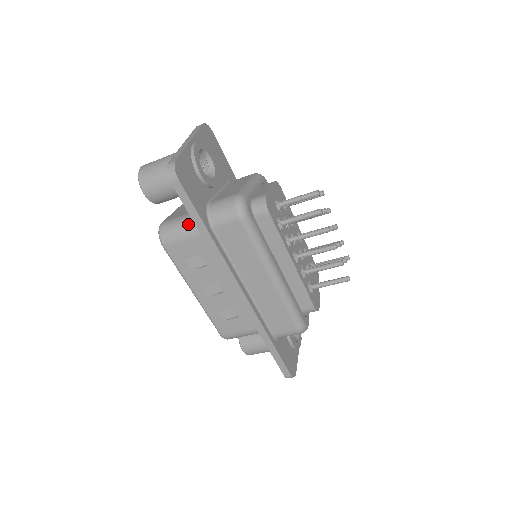
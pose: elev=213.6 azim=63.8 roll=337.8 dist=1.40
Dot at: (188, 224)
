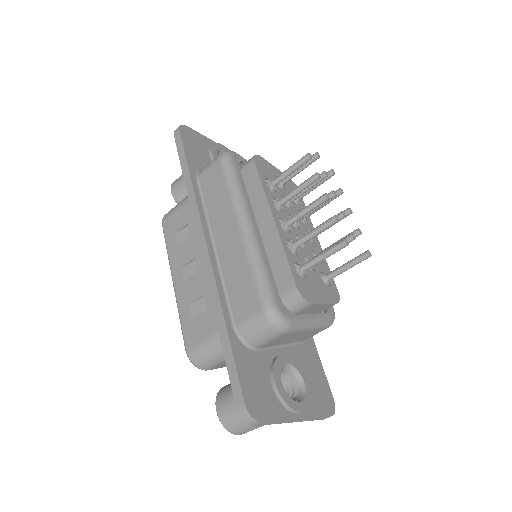
Dot at: occluded
